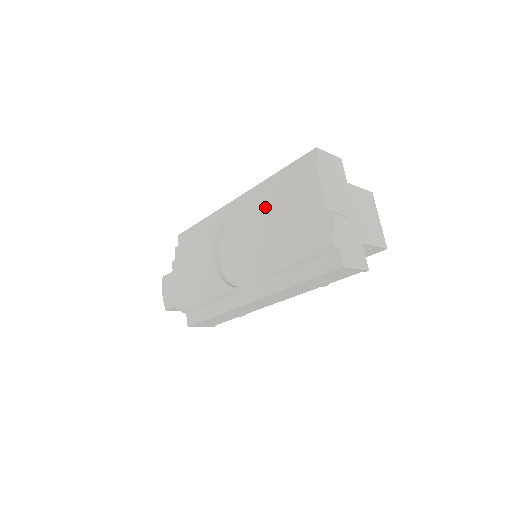
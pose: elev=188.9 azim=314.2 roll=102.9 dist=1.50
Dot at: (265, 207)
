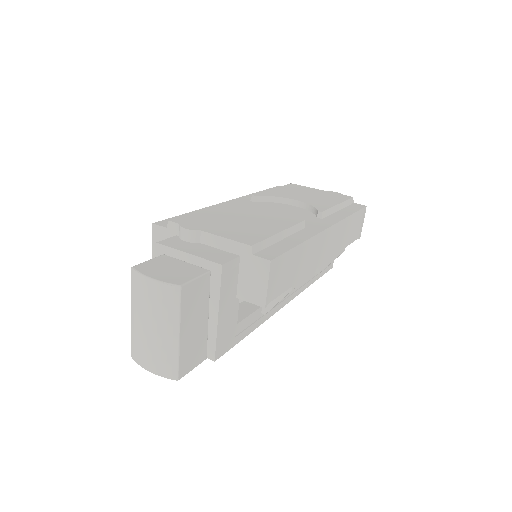
Dot at: (275, 194)
